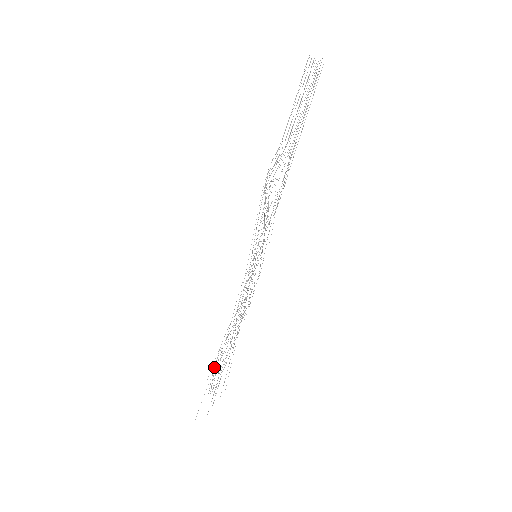
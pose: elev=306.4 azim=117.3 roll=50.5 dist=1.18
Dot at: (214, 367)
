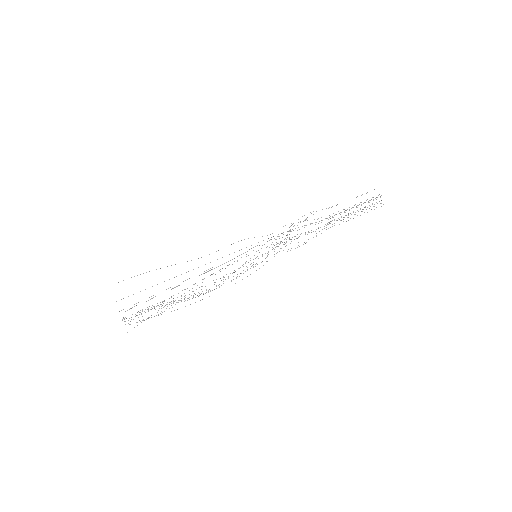
Dot at: occluded
